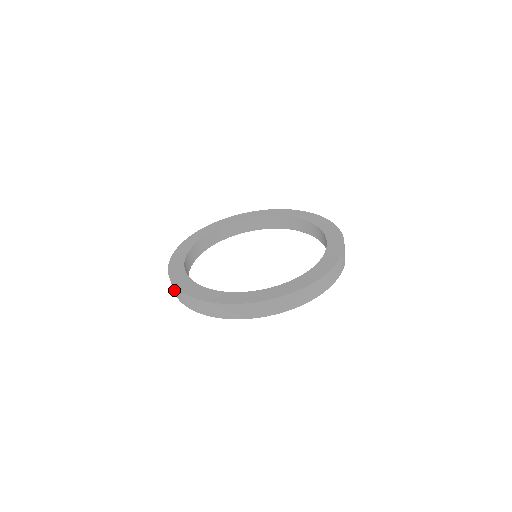
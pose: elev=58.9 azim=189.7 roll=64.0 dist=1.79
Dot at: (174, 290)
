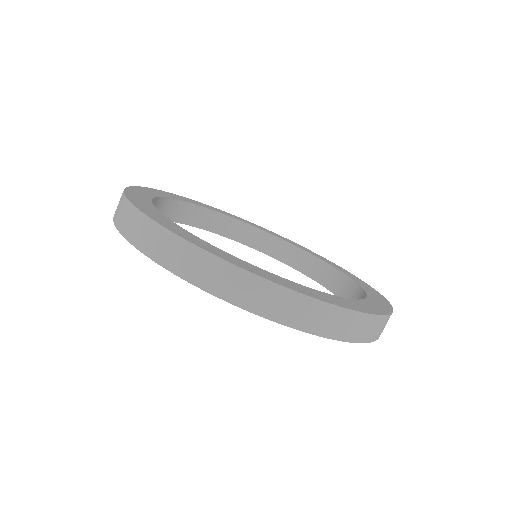
Dot at: (183, 260)
